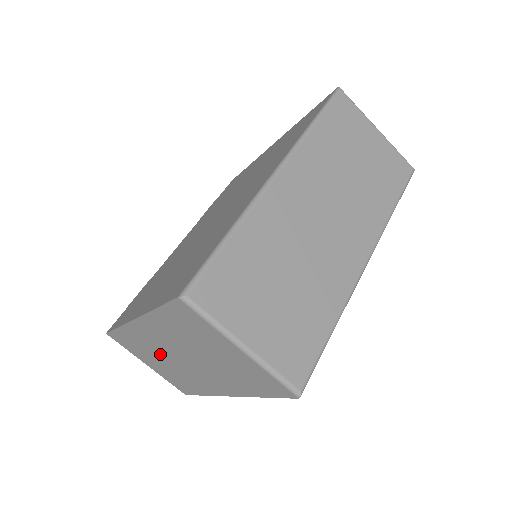
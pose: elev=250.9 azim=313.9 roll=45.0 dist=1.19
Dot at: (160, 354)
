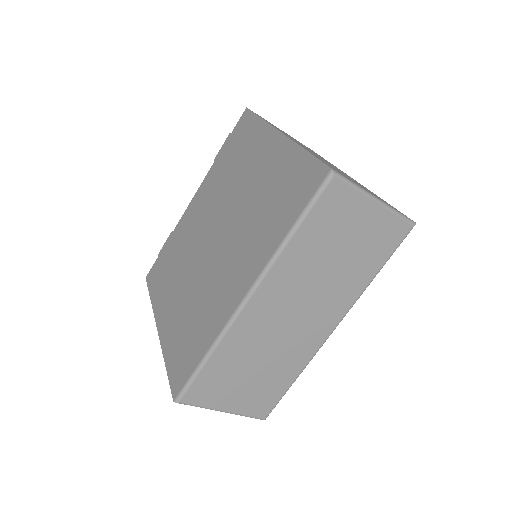
Dot at: occluded
